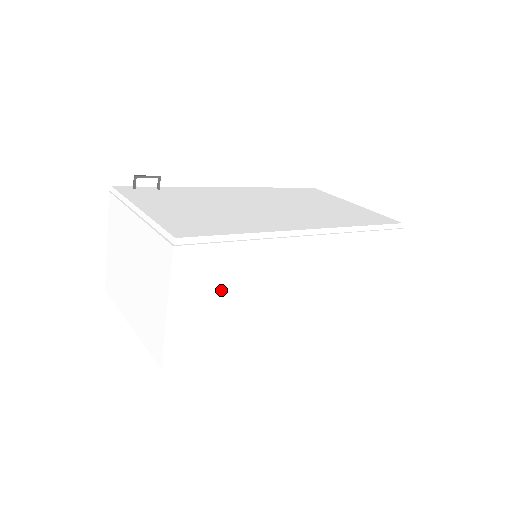
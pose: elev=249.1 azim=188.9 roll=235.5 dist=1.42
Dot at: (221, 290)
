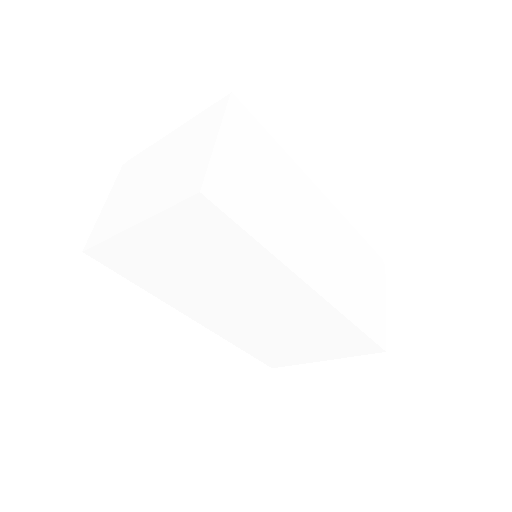
Dot at: (259, 168)
